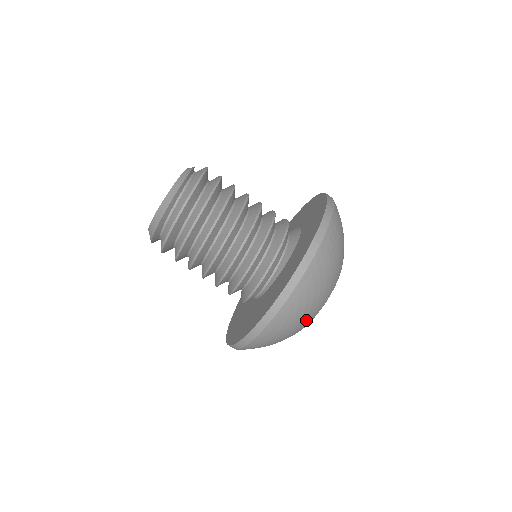
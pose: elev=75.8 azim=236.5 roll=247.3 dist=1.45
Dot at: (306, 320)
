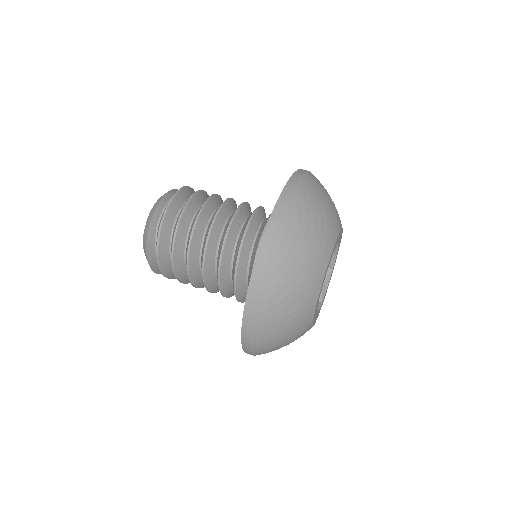
Dot at: (322, 241)
